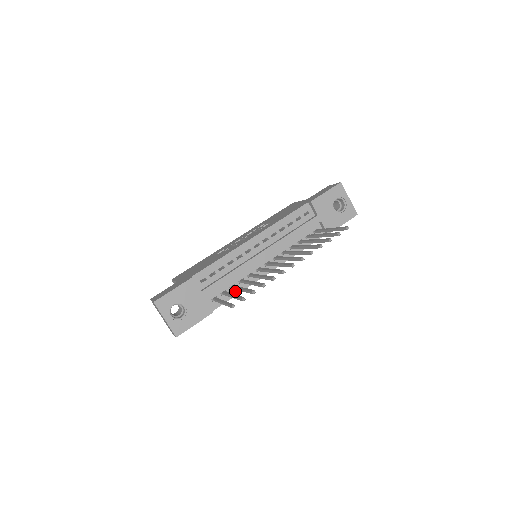
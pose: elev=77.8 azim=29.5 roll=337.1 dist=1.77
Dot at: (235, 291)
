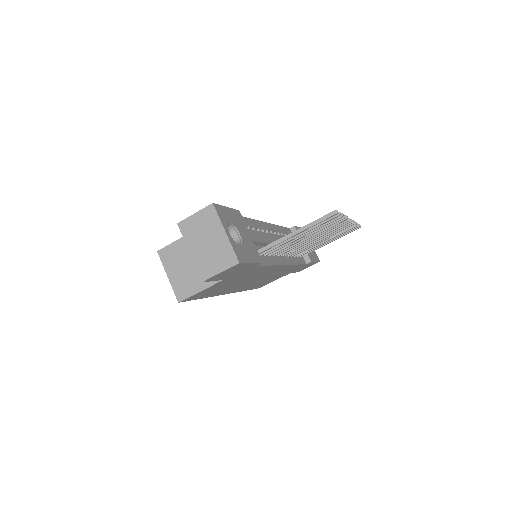
Dot at: (267, 260)
